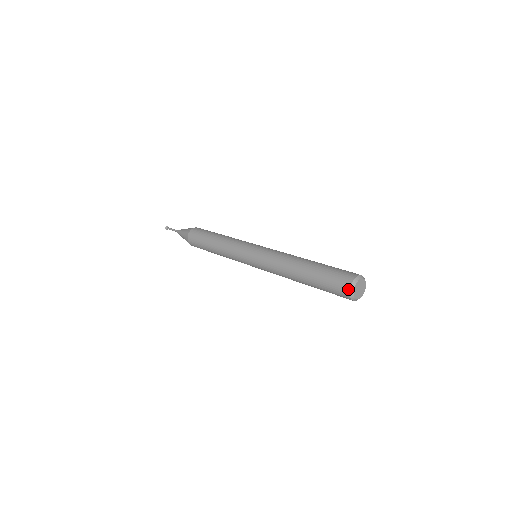
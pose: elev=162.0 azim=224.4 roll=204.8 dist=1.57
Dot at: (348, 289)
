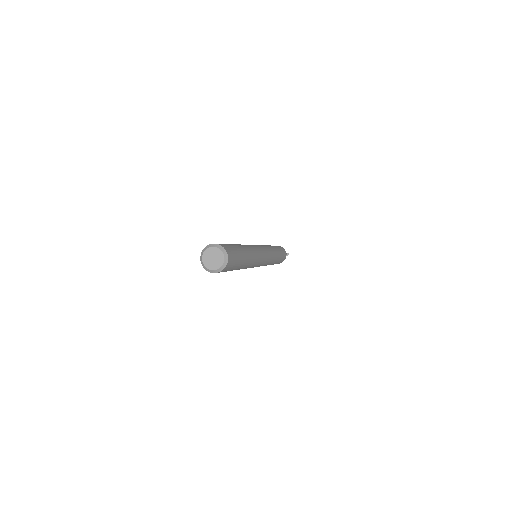
Dot at: (202, 264)
